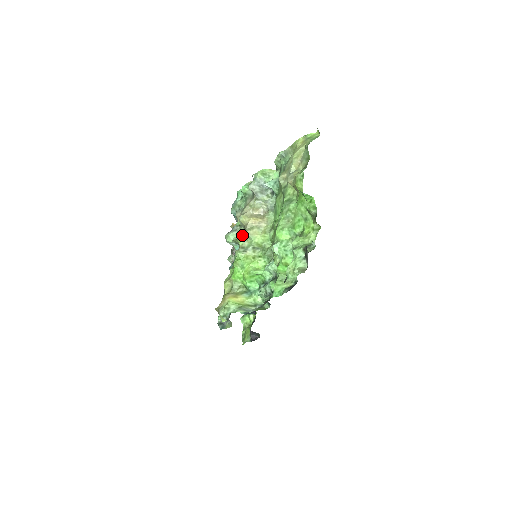
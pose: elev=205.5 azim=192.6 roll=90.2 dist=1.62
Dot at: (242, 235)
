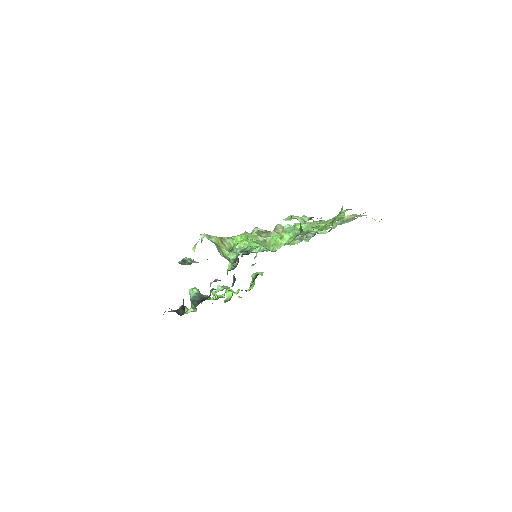
Dot at: (267, 232)
